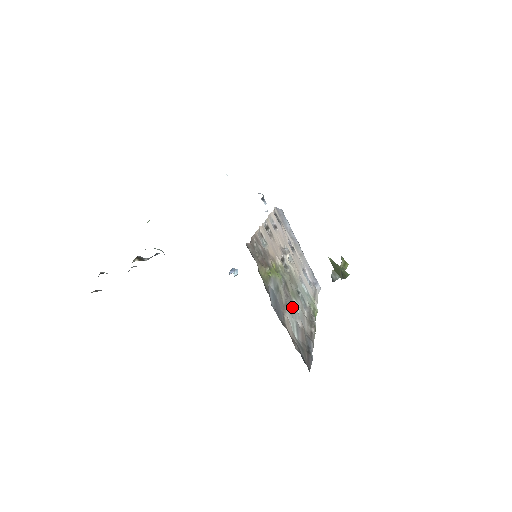
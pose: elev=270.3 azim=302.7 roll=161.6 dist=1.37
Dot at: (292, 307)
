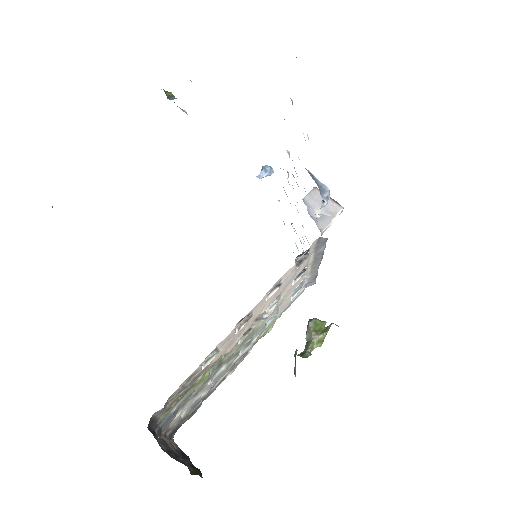
Dot at: (207, 385)
